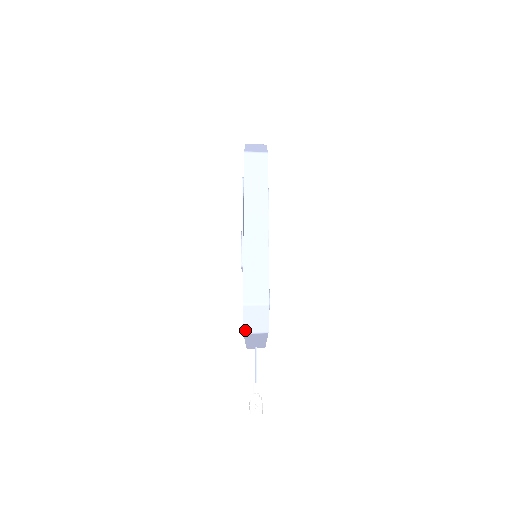
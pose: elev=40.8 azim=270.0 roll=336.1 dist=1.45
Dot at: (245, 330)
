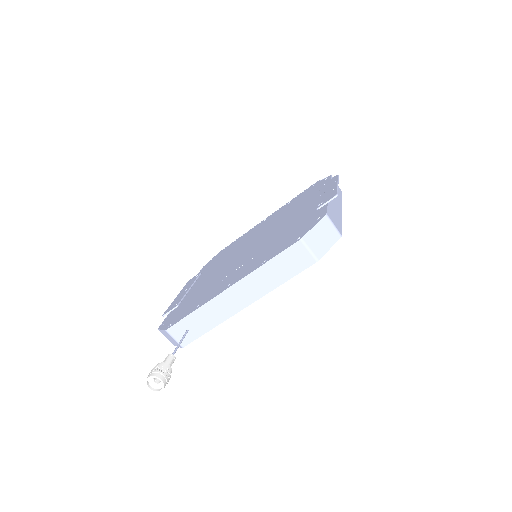
Dot at: (306, 237)
